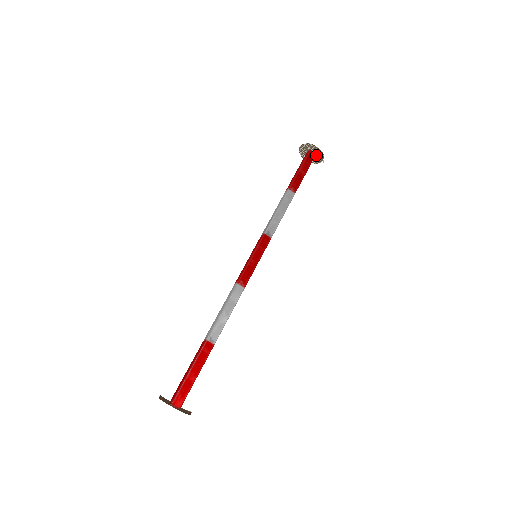
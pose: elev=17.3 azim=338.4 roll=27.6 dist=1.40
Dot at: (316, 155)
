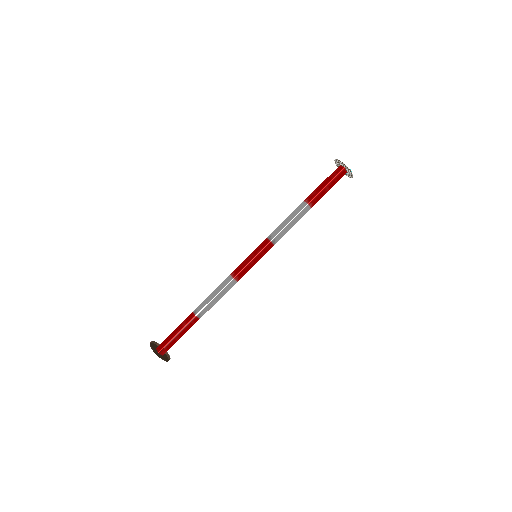
Dot at: (347, 172)
